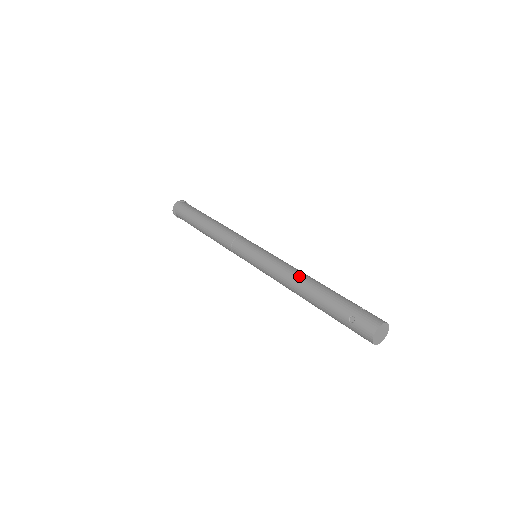
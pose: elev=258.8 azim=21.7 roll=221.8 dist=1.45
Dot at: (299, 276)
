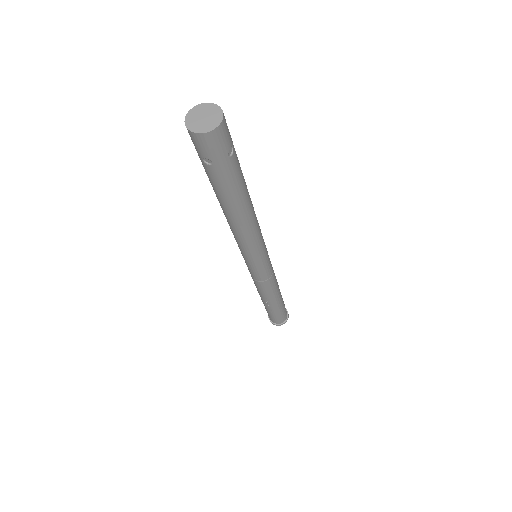
Dot at: occluded
